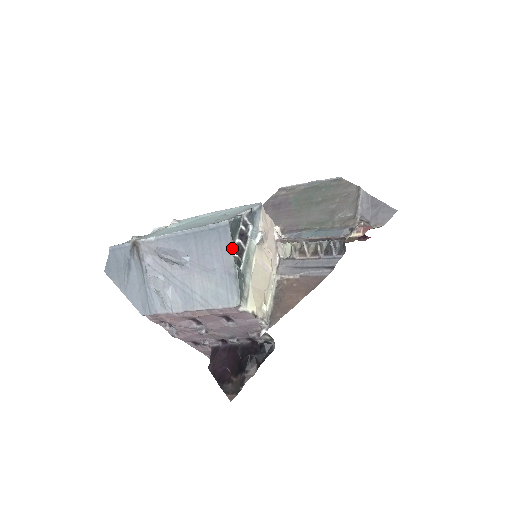
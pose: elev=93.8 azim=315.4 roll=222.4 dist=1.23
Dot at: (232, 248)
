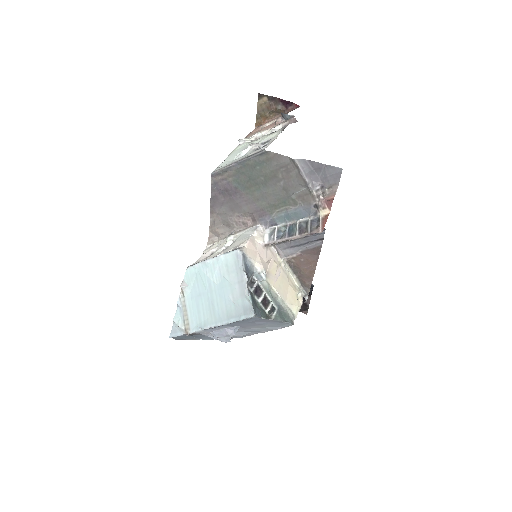
Dot at: (268, 319)
